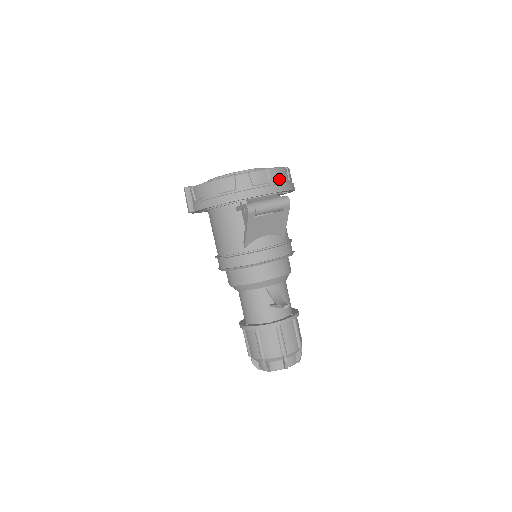
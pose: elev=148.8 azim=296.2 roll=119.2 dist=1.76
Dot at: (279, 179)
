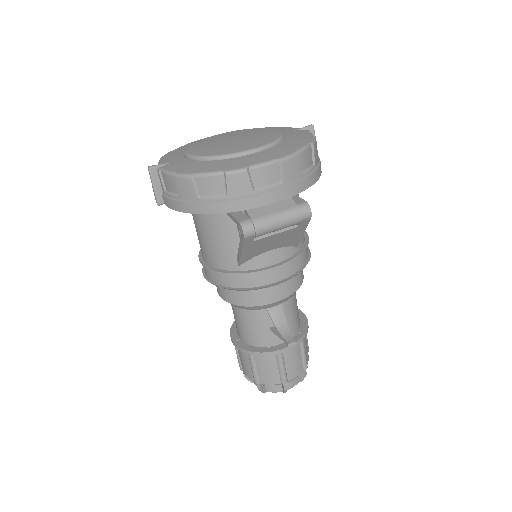
Dot at: (297, 172)
